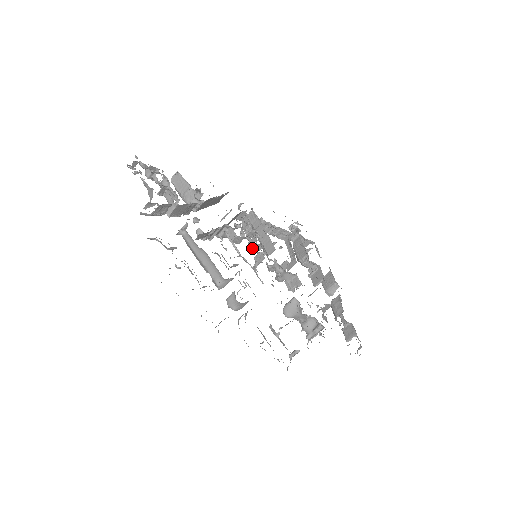
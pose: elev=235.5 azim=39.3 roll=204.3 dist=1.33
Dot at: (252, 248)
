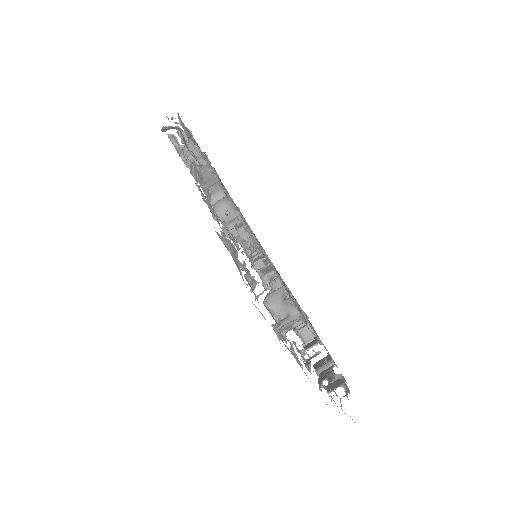
Dot at: occluded
